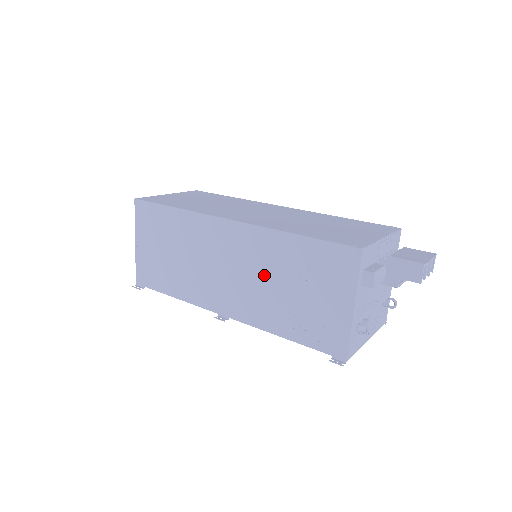
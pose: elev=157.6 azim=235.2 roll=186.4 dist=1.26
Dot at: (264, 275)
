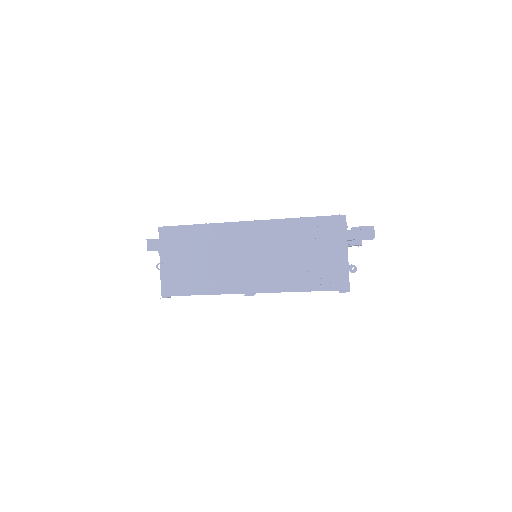
Dot at: (281, 252)
